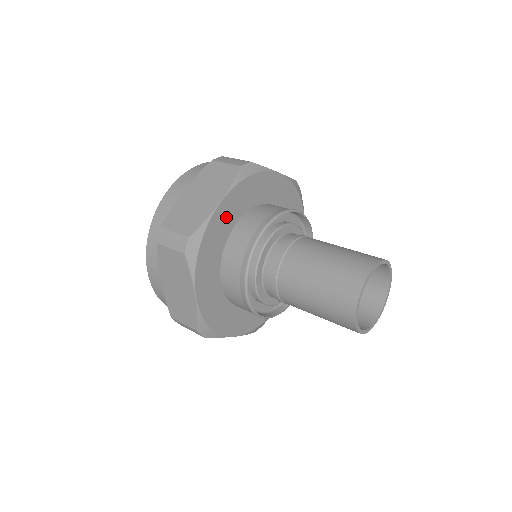
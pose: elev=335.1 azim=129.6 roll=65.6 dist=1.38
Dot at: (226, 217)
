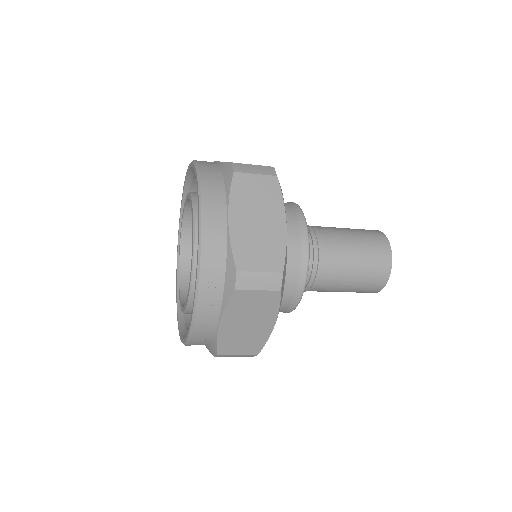
Dot at: occluded
